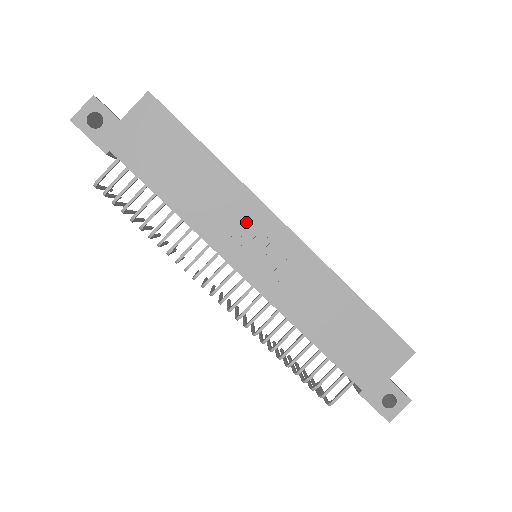
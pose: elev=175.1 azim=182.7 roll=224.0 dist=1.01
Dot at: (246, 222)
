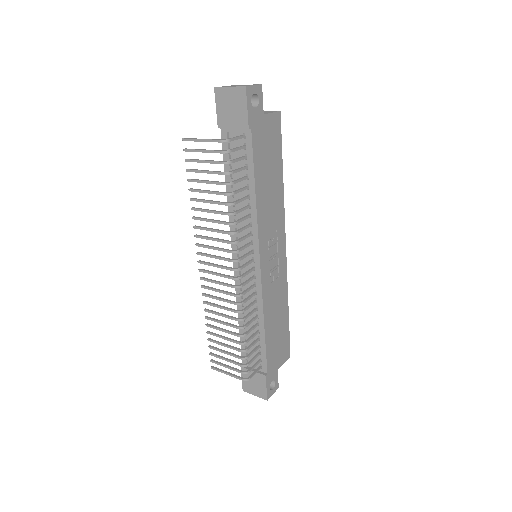
Dot at: (275, 232)
